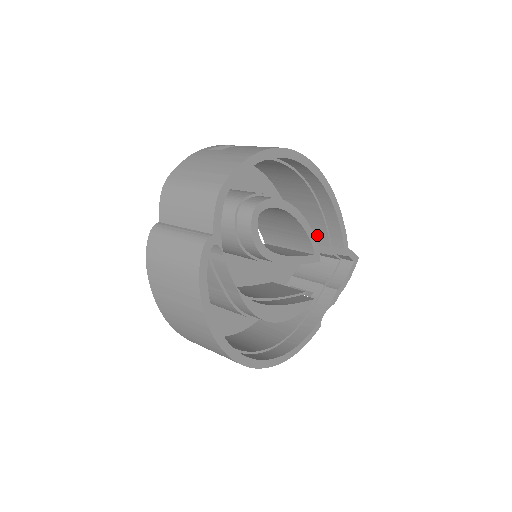
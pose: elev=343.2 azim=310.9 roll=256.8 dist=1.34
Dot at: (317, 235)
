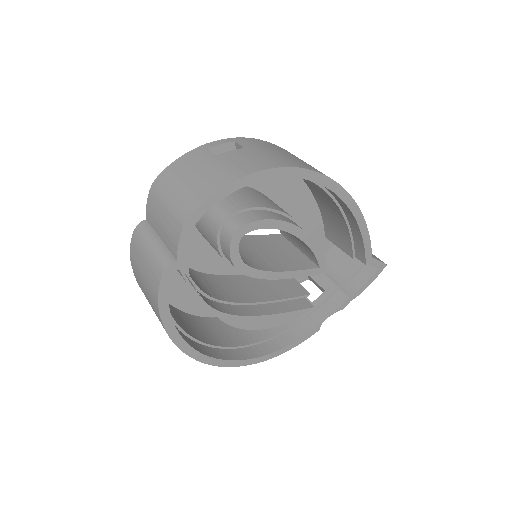
Dot at: (342, 234)
